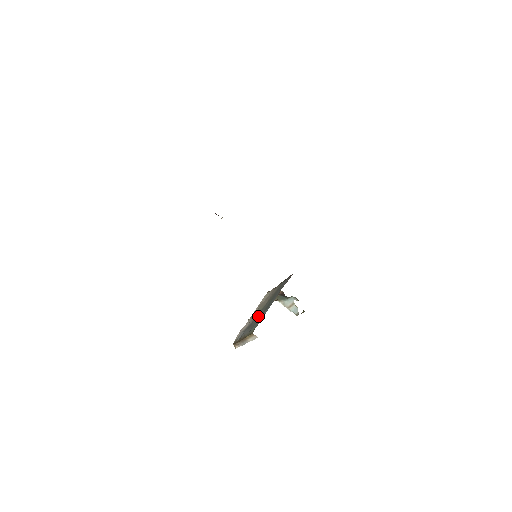
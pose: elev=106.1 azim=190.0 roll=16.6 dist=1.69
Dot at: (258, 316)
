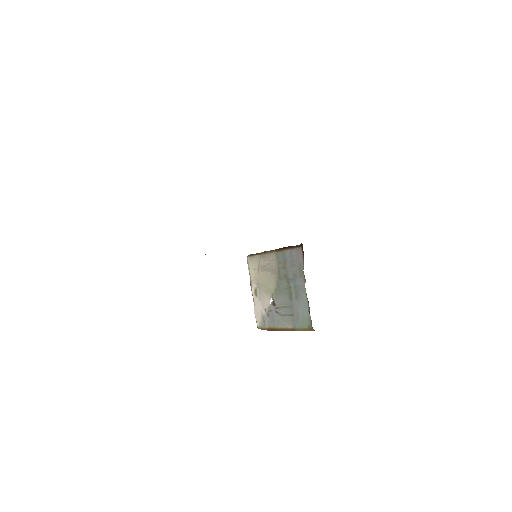
Dot at: (283, 301)
